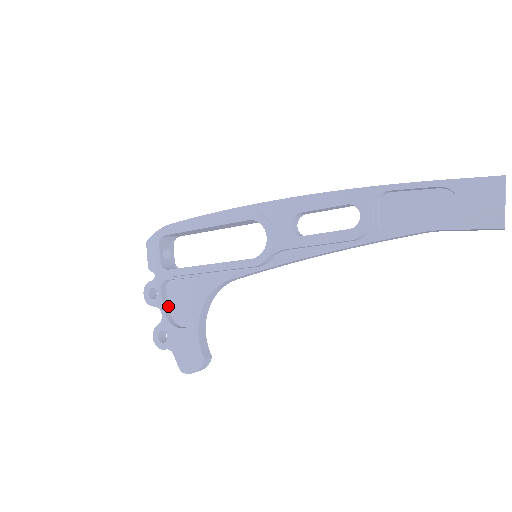
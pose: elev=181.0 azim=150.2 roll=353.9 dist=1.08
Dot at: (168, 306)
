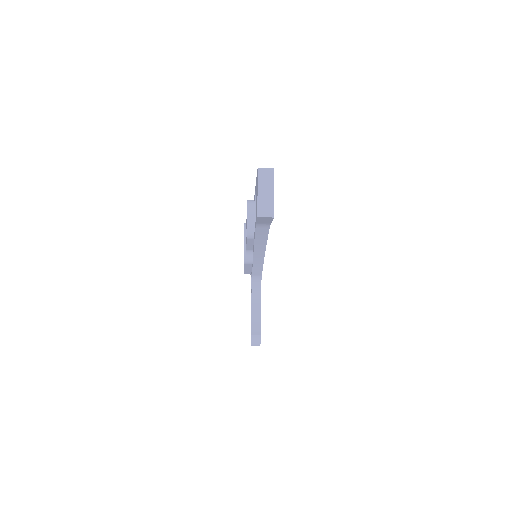
Dot at: occluded
